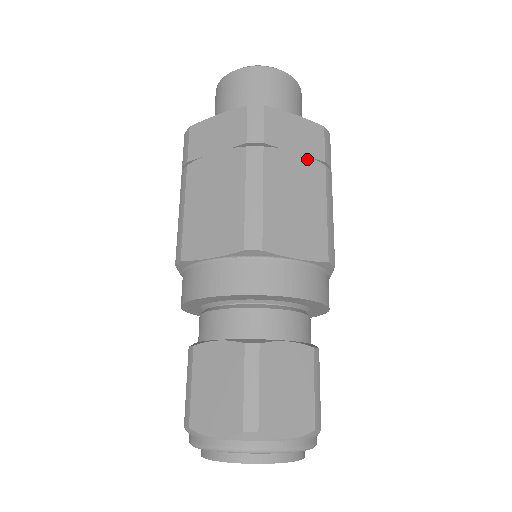
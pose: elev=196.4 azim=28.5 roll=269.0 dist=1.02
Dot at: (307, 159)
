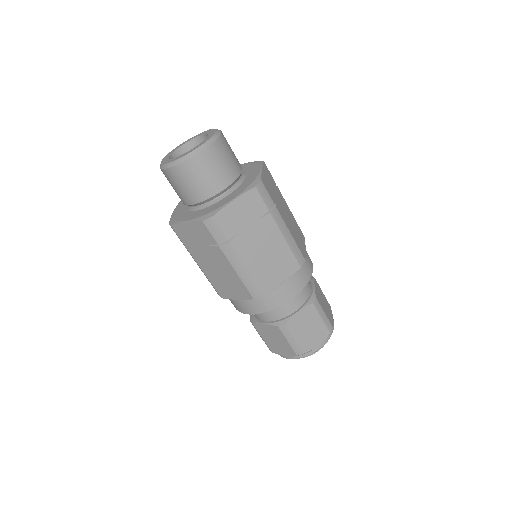
Dot at: (257, 222)
